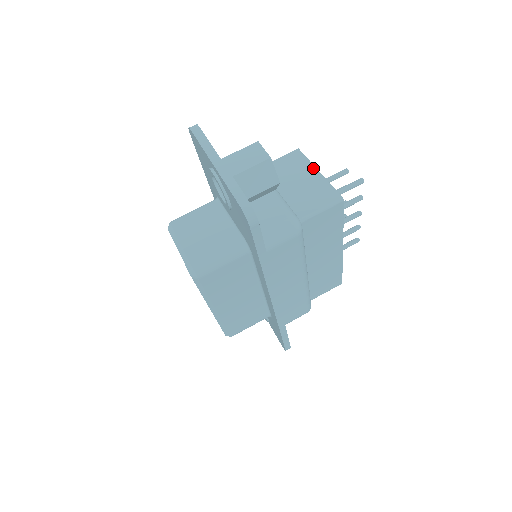
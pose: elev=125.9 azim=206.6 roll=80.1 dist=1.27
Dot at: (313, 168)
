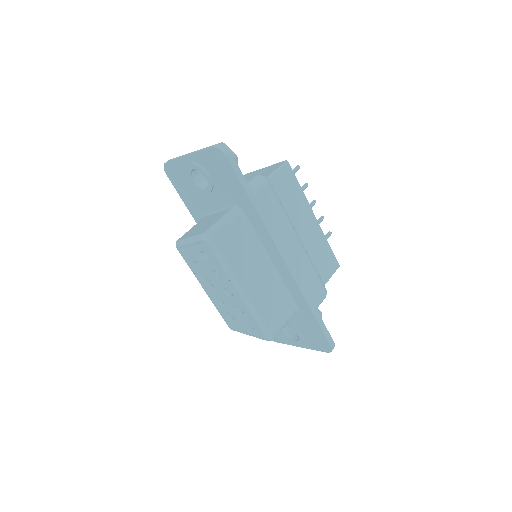
Dot at: (260, 169)
